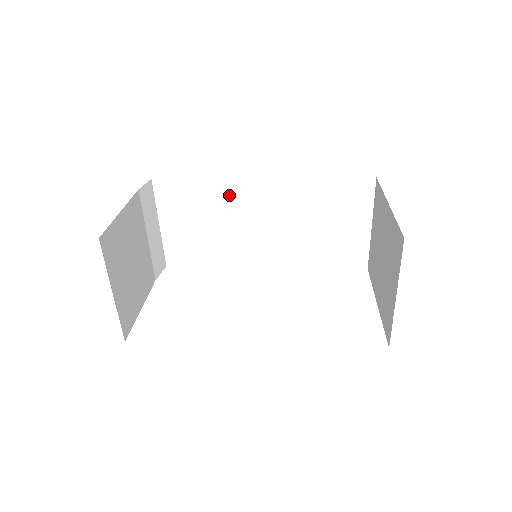
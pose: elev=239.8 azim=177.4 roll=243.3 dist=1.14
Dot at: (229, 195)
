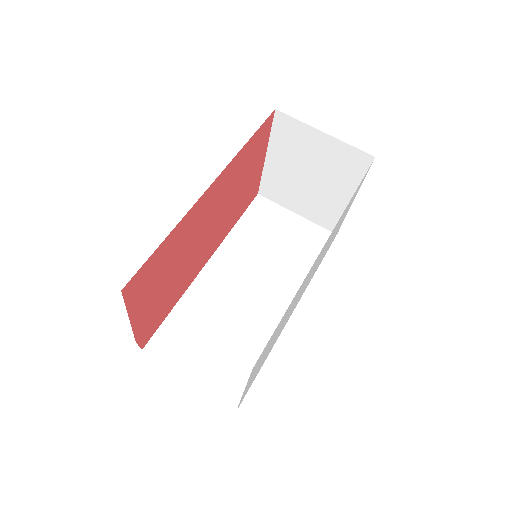
Dot at: (204, 295)
